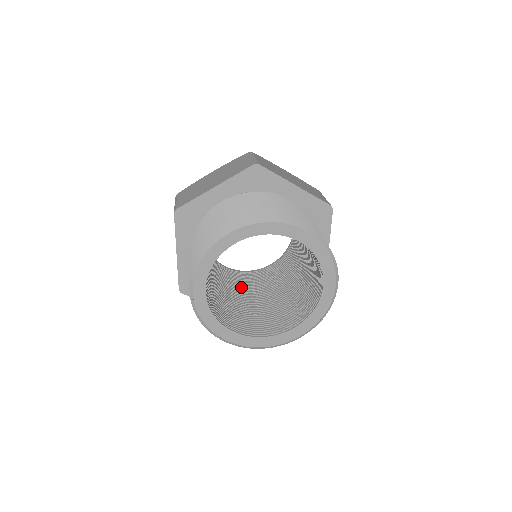
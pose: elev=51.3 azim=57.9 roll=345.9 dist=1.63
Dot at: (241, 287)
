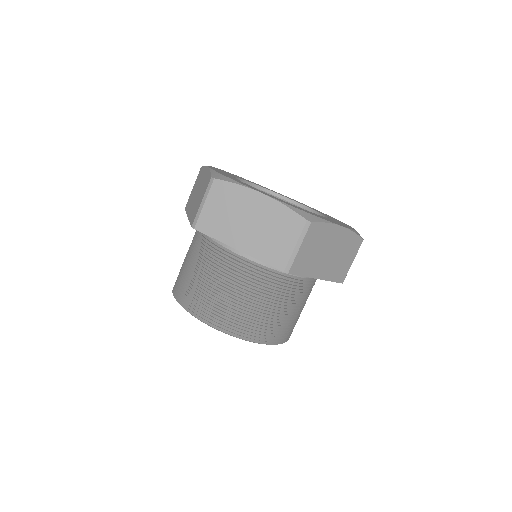
Dot at: occluded
